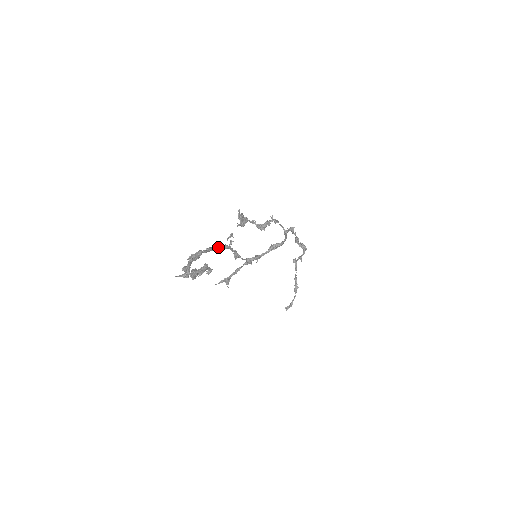
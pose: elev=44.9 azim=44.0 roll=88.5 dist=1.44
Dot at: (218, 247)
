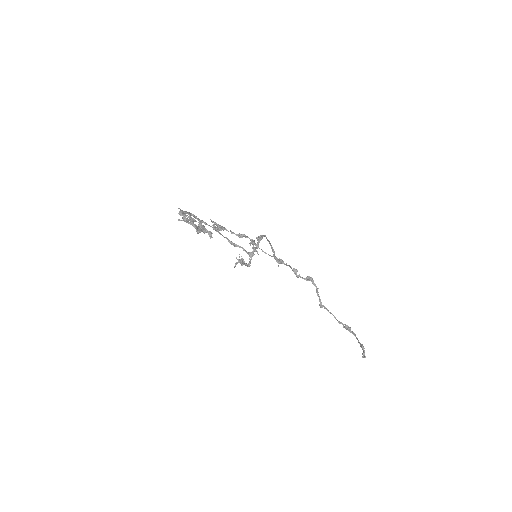
Dot at: (206, 223)
